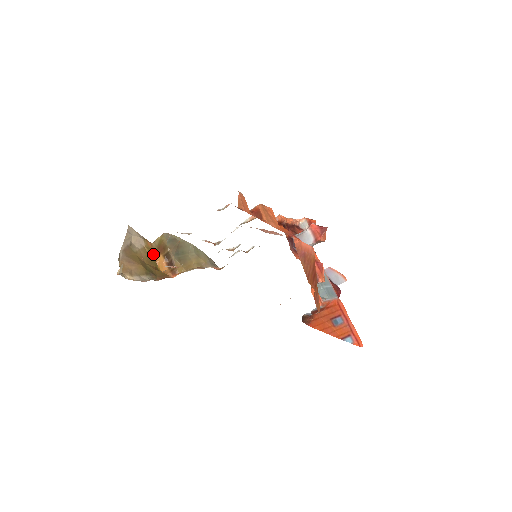
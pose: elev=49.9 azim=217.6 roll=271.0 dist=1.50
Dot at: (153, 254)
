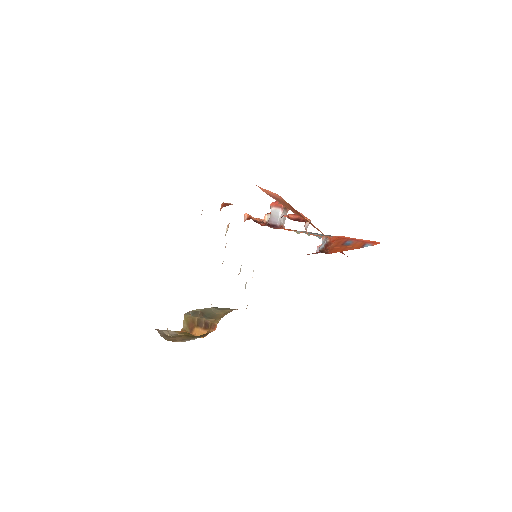
Dot at: (189, 334)
